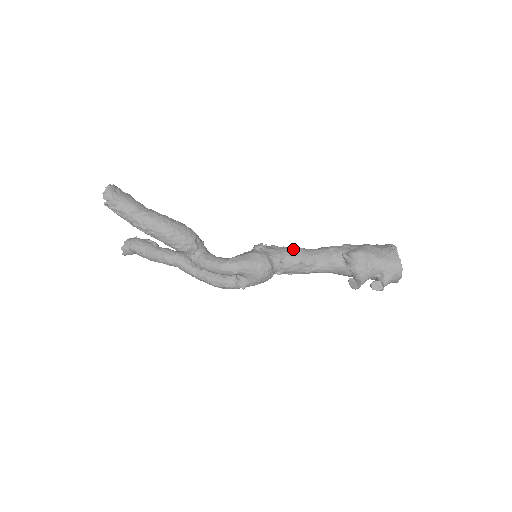
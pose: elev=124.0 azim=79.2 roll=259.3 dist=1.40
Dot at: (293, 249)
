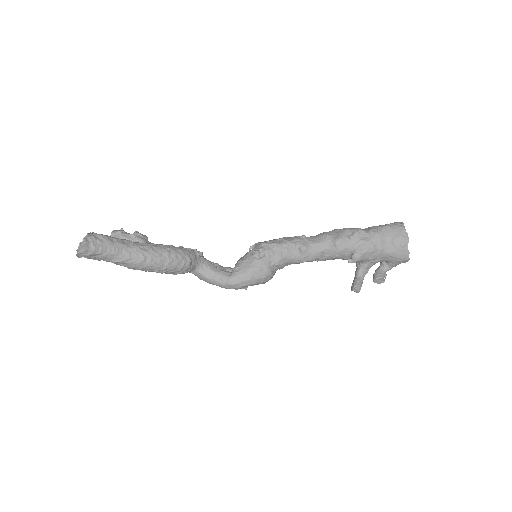
Dot at: (296, 247)
